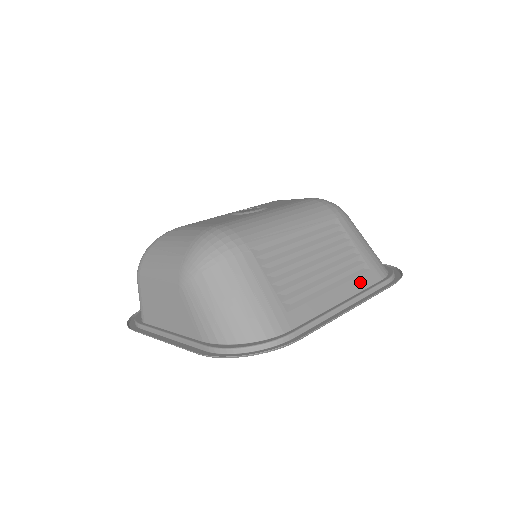
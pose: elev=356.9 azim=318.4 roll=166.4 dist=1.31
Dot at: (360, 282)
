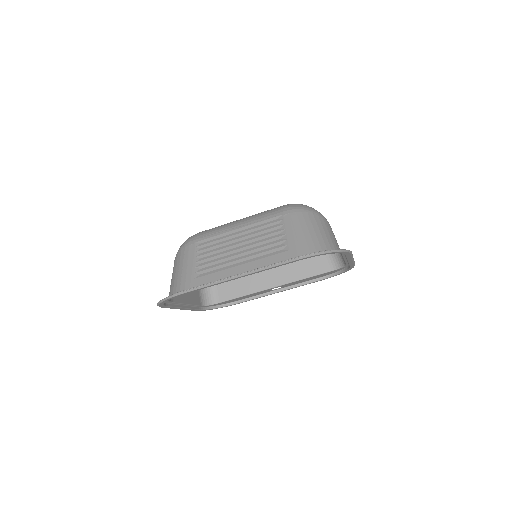
Dot at: (270, 260)
